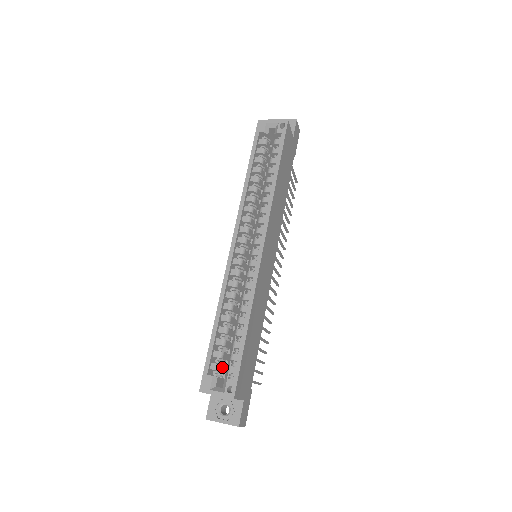
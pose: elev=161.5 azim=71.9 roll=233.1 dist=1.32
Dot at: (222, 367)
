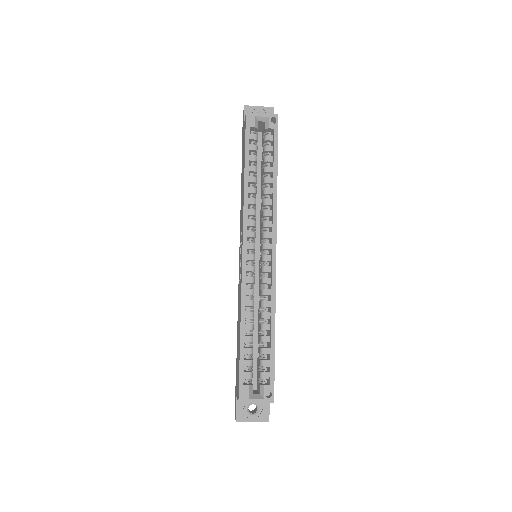
Dot at: (252, 373)
